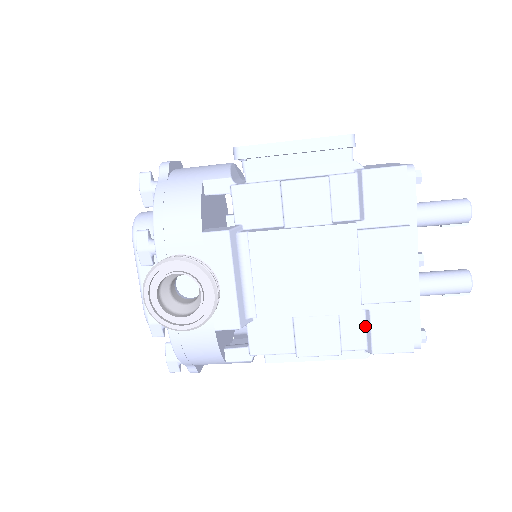
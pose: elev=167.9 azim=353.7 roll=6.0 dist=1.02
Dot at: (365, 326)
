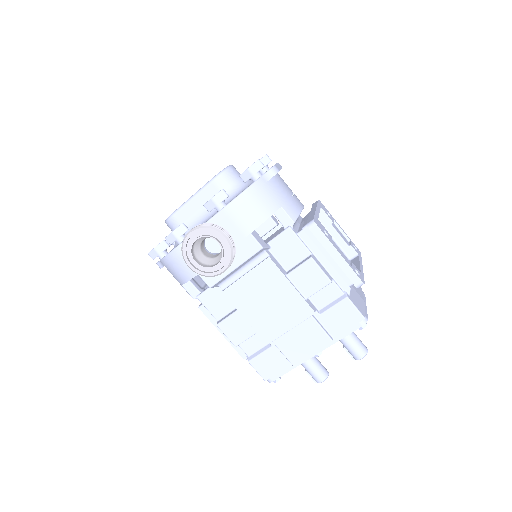
Dot at: (261, 348)
